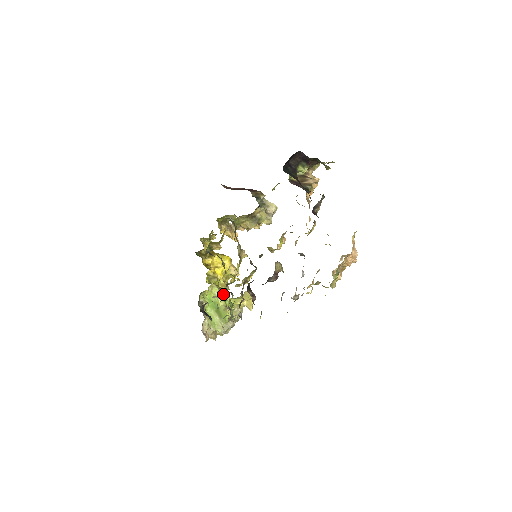
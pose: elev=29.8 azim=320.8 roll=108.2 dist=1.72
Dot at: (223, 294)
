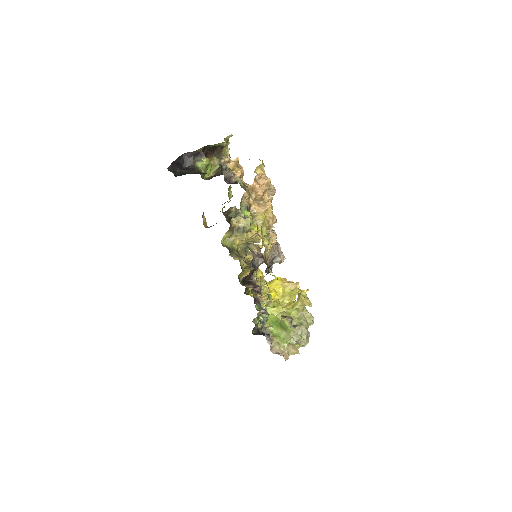
Dot at: occluded
